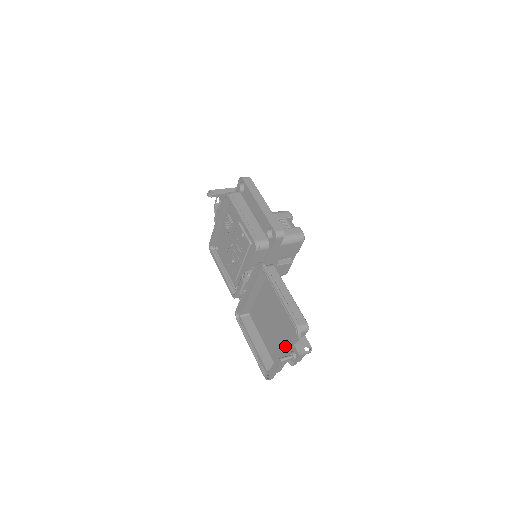
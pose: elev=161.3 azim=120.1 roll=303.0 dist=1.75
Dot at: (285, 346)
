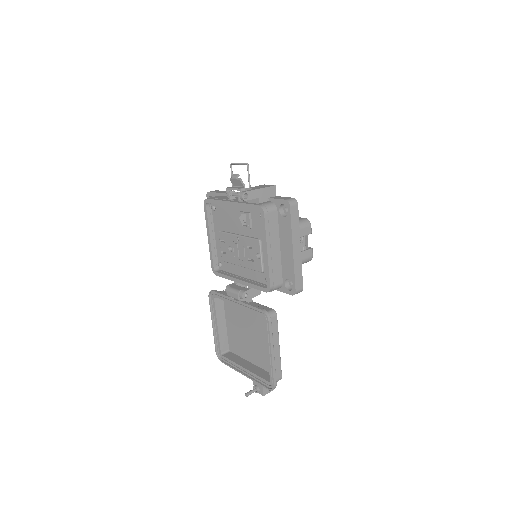
Dot at: (252, 373)
